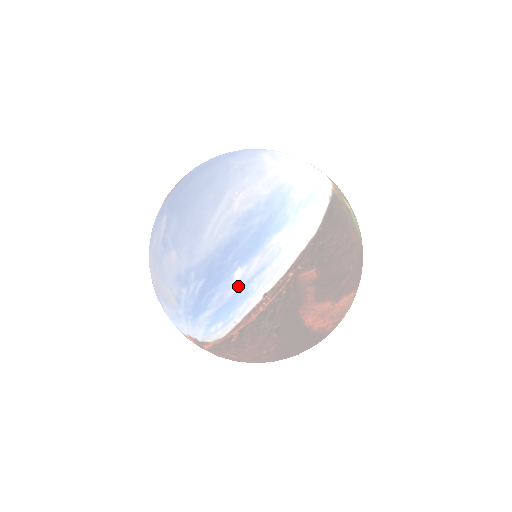
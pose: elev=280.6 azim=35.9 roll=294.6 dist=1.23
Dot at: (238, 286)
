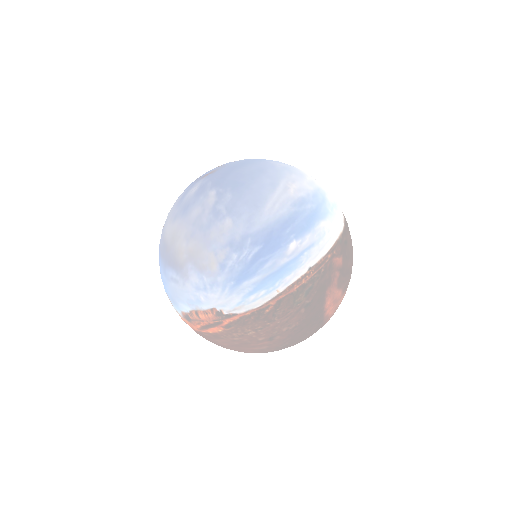
Dot at: (291, 256)
